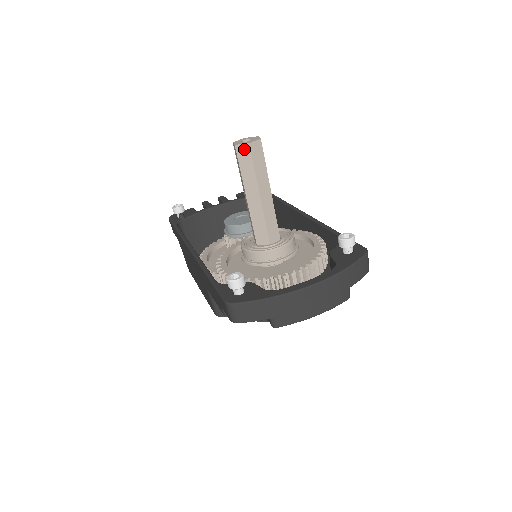
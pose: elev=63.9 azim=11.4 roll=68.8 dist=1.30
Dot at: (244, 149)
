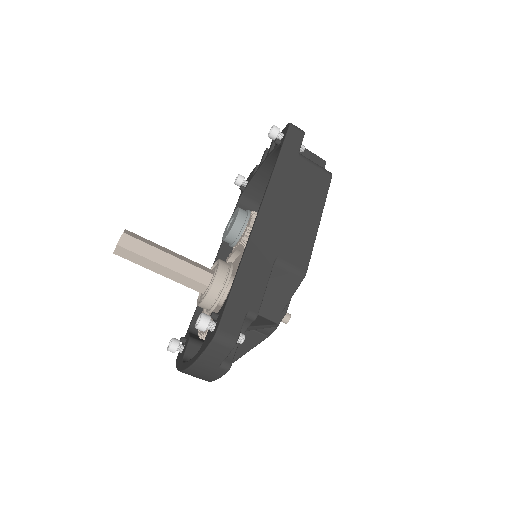
Dot at: (119, 254)
